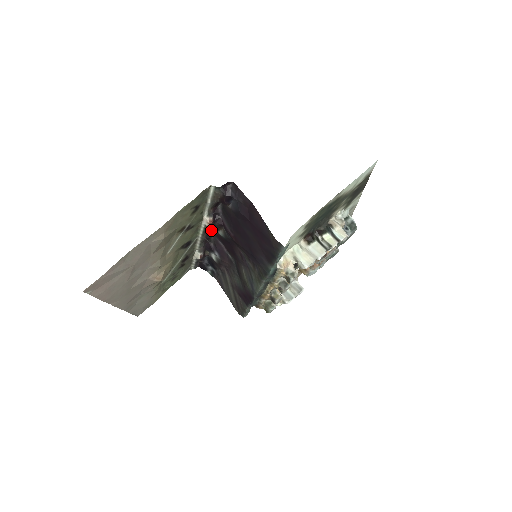
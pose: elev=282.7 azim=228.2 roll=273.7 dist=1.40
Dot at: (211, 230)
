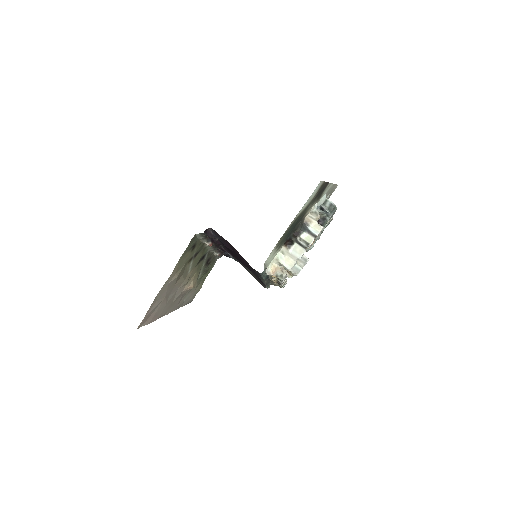
Dot at: occluded
